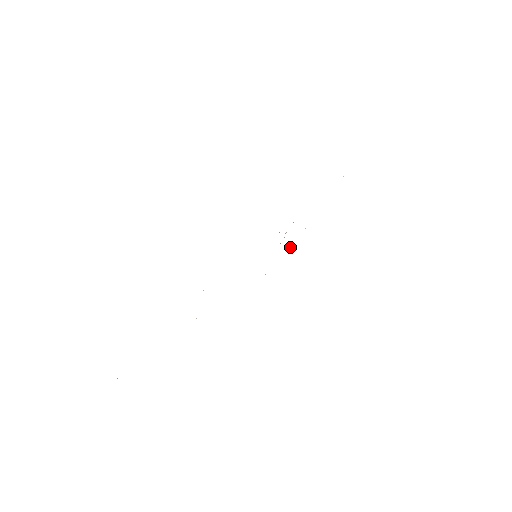
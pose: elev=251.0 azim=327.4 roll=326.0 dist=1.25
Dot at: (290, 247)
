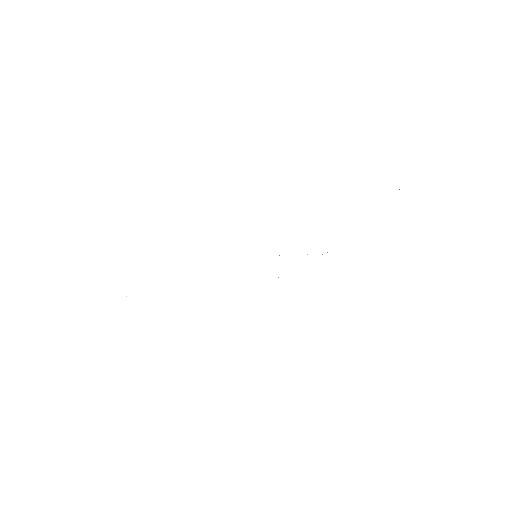
Dot at: occluded
